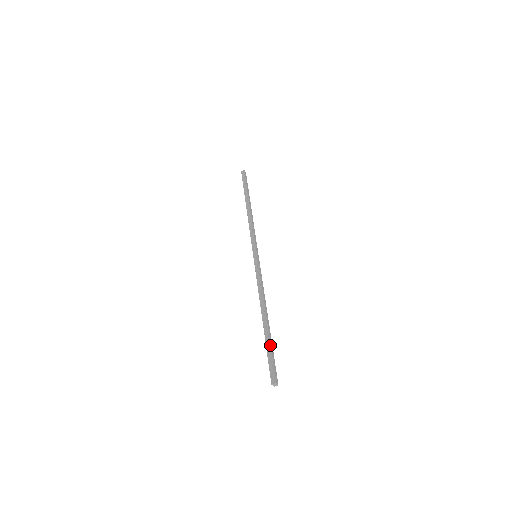
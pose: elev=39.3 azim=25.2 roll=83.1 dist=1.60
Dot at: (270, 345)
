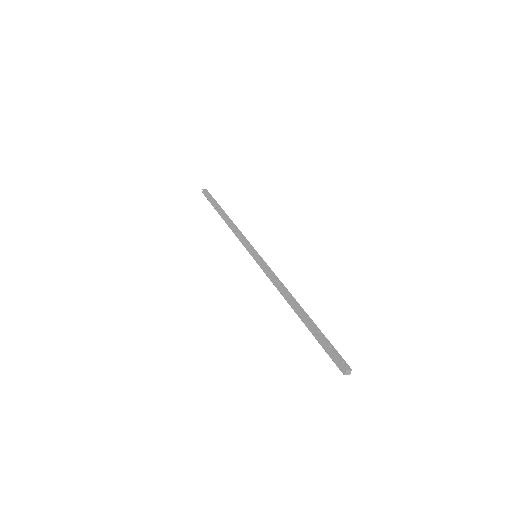
Dot at: (317, 334)
